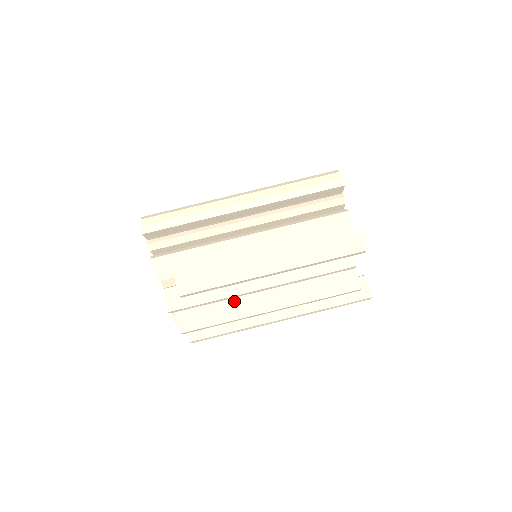
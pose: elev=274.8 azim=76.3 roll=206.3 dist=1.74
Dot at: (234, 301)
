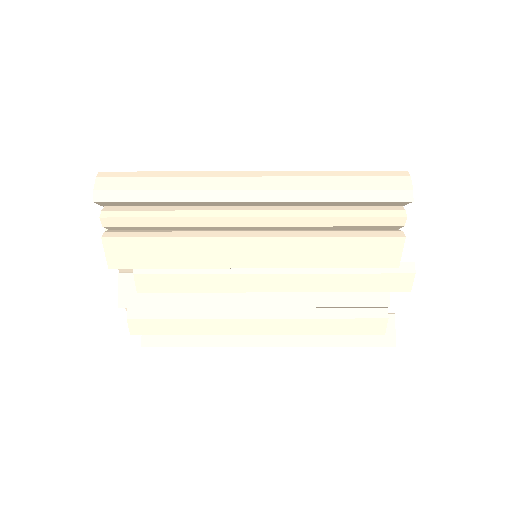
Dot at: (211, 312)
